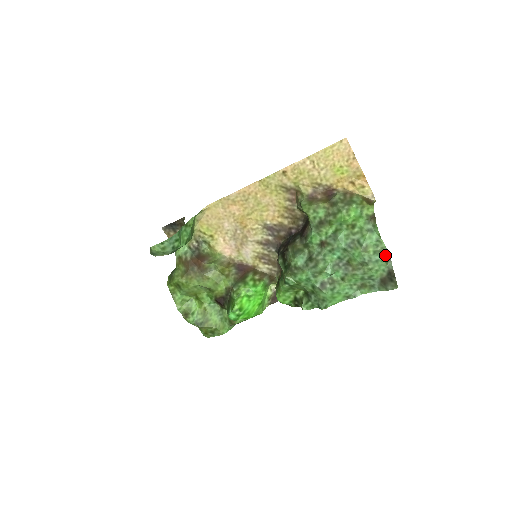
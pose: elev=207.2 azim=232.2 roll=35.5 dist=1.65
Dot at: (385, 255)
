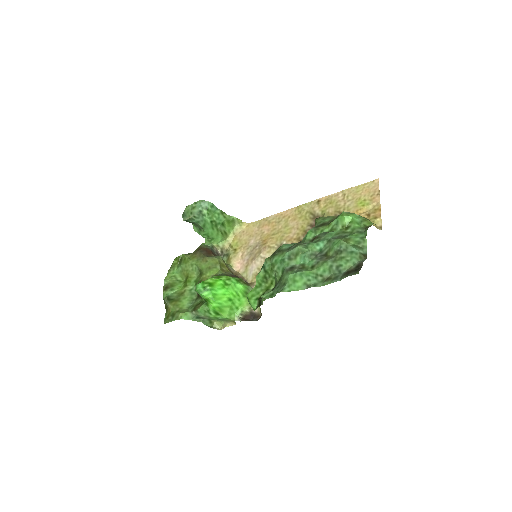
Dot at: (363, 252)
